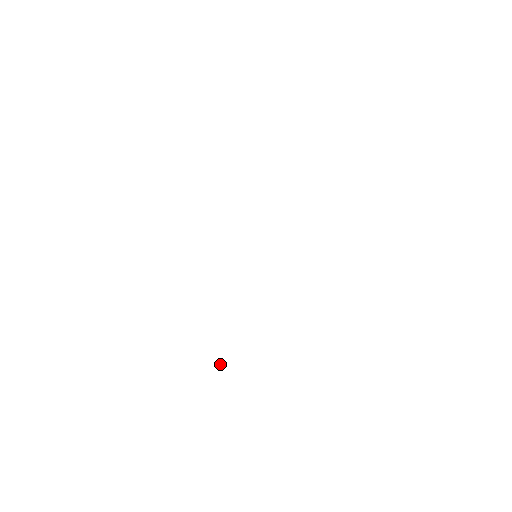
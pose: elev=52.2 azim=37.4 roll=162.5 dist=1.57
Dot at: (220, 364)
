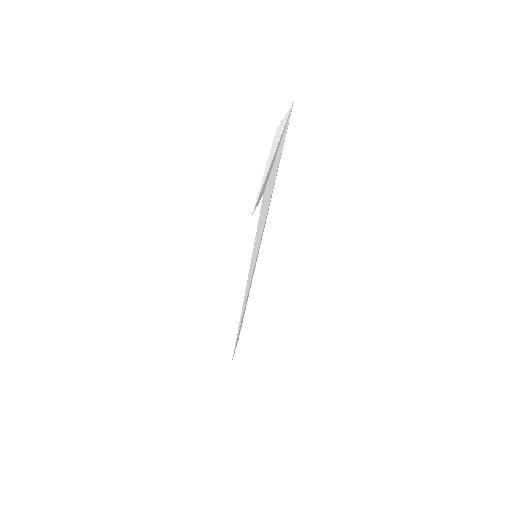
Dot at: occluded
